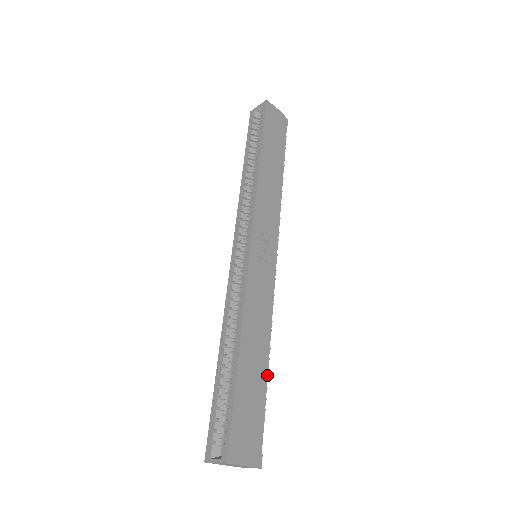
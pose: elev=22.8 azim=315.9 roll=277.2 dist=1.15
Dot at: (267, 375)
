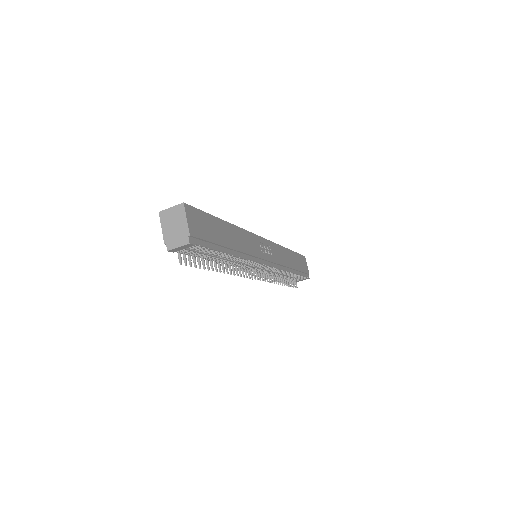
Dot at: (227, 253)
